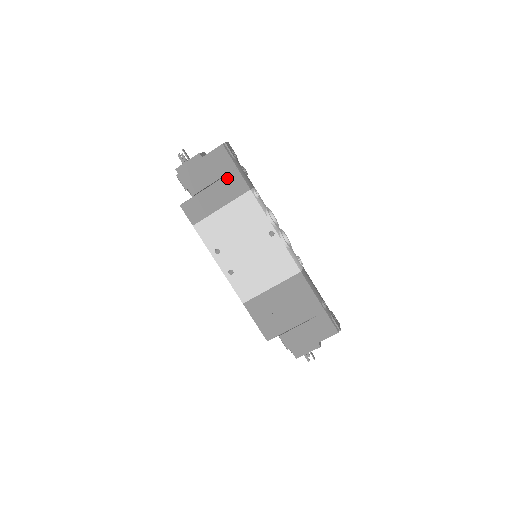
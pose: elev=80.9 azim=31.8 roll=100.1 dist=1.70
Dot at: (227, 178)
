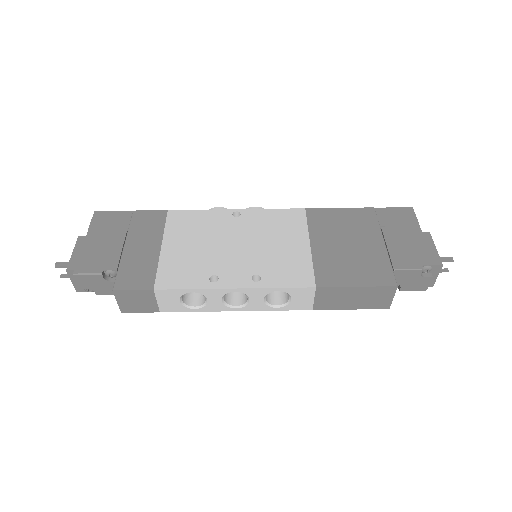
Dot at: (133, 224)
